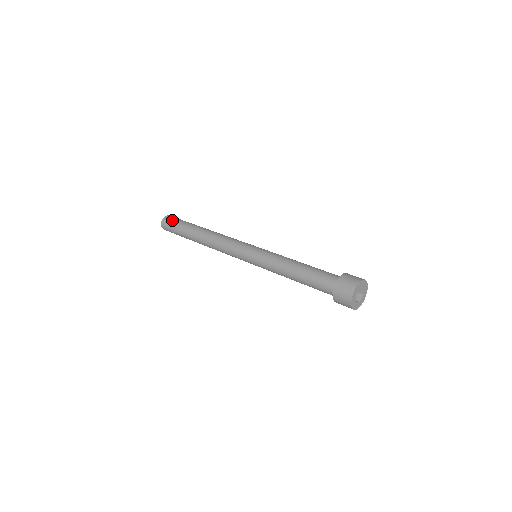
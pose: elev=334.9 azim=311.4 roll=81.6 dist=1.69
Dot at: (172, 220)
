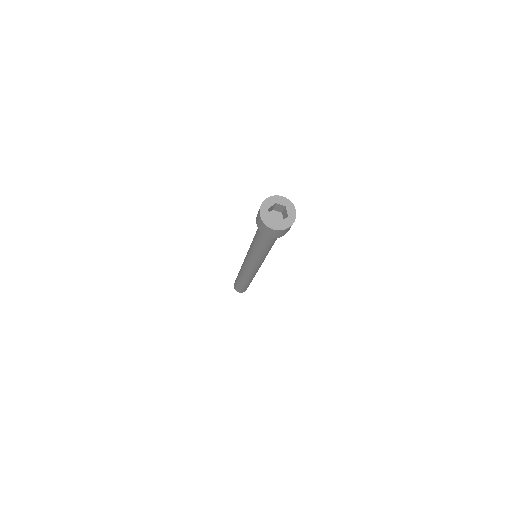
Dot at: occluded
